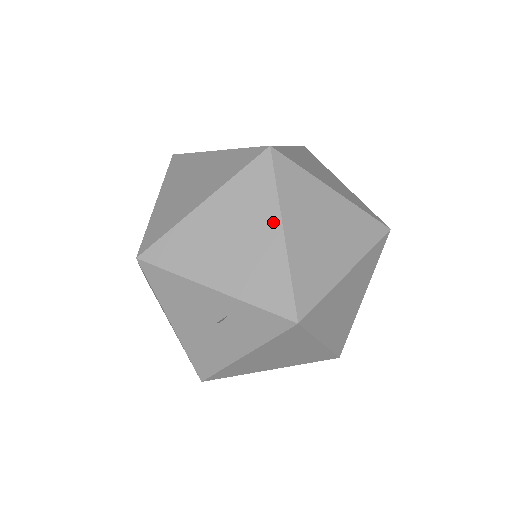
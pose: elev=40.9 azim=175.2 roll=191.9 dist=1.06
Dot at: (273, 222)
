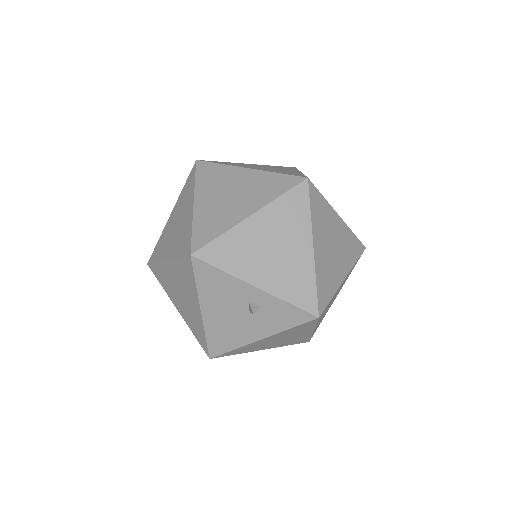
Dot at: (306, 238)
